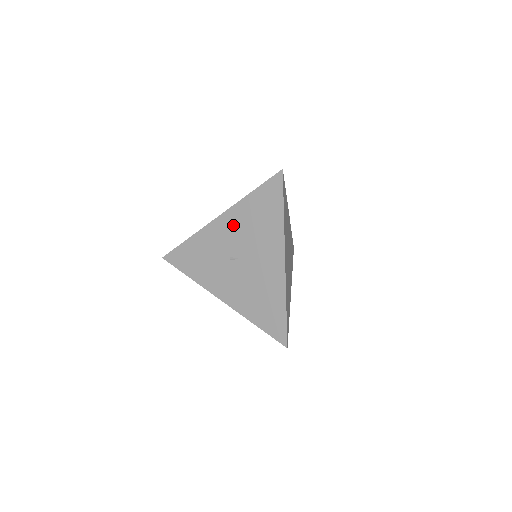
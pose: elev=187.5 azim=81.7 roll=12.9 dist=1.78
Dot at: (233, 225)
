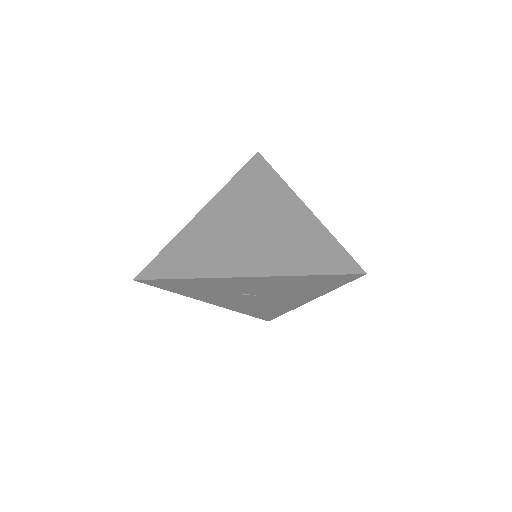
Dot at: (265, 284)
